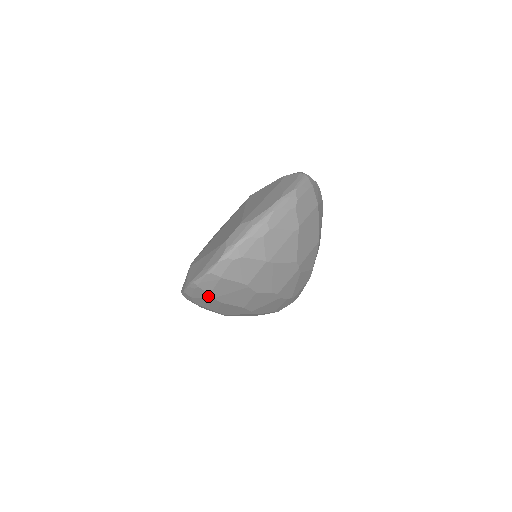
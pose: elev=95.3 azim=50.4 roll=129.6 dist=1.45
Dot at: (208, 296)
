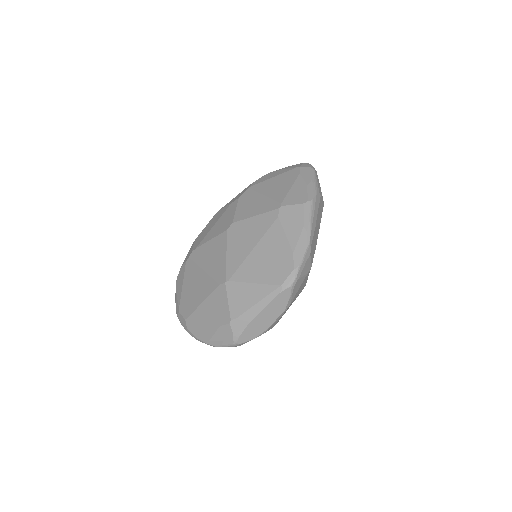
Dot at: occluded
